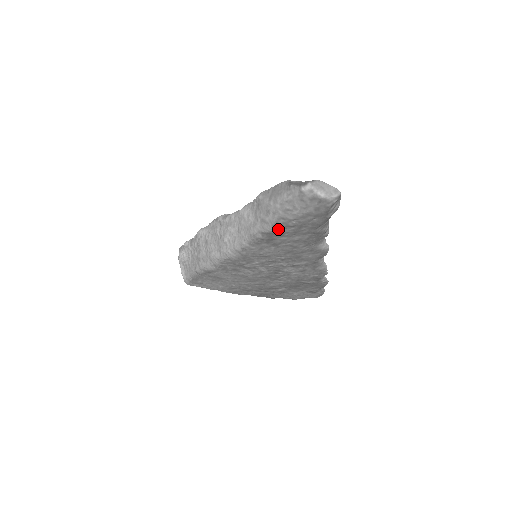
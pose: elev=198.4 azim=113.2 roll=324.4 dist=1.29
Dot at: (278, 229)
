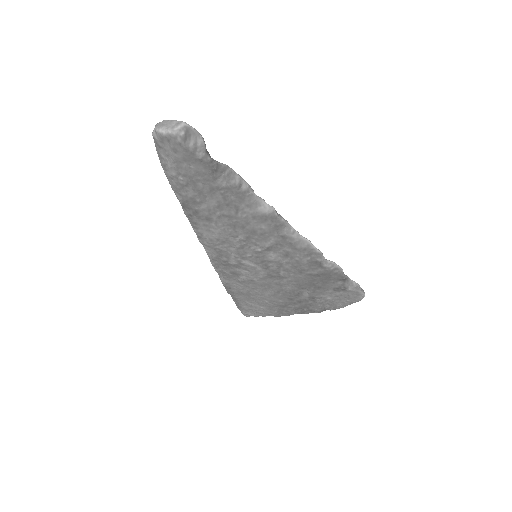
Dot at: (182, 194)
